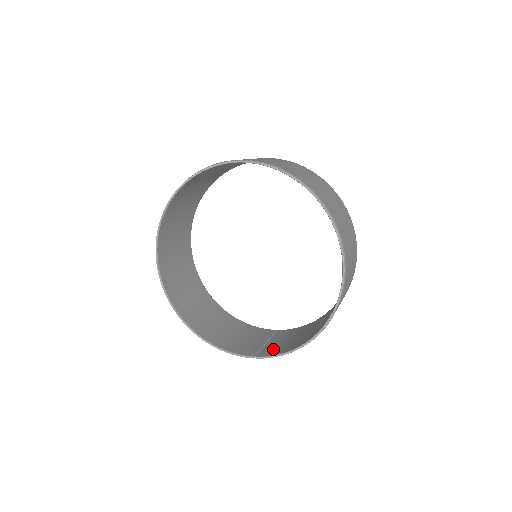
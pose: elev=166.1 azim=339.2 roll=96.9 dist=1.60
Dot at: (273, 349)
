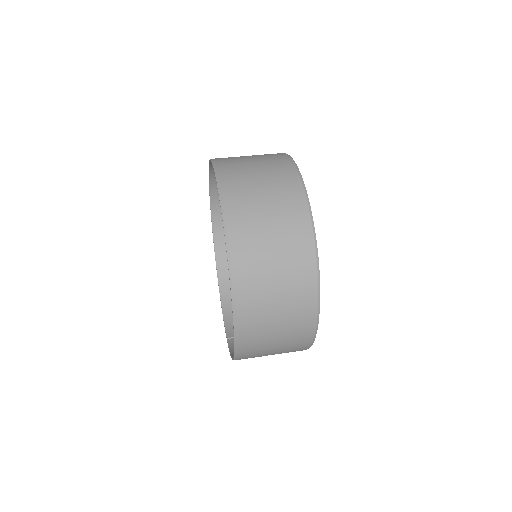
Dot at: occluded
